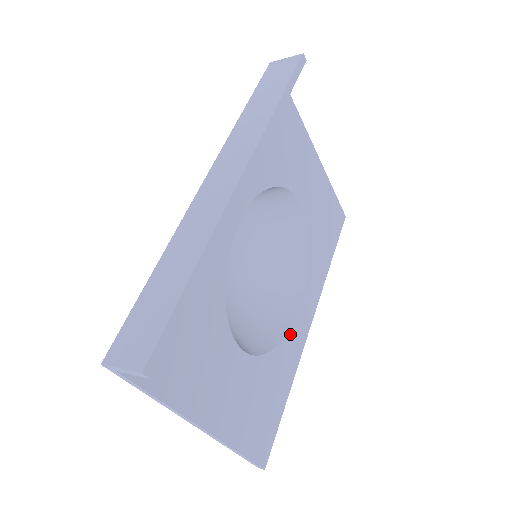
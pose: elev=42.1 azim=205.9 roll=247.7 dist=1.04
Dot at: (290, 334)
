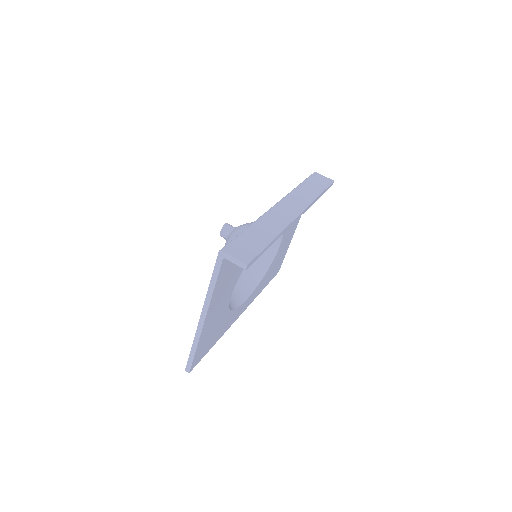
Dot at: (237, 310)
